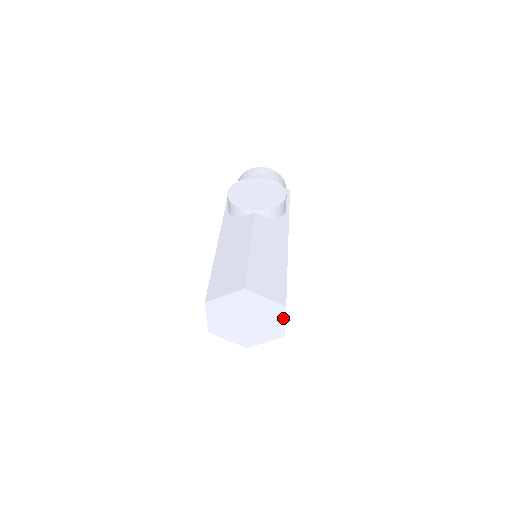
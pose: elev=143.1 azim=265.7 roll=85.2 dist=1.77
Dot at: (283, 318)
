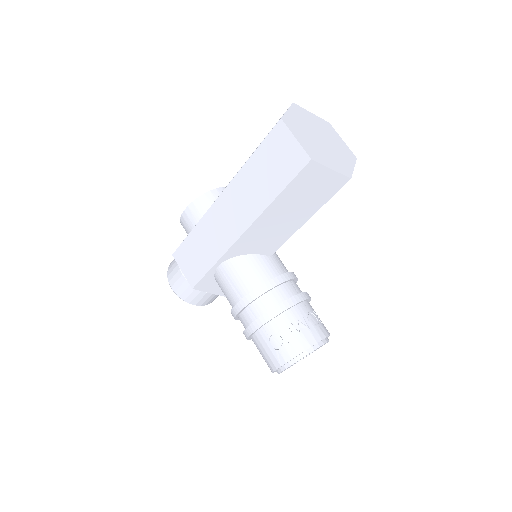
Dot at: (338, 136)
